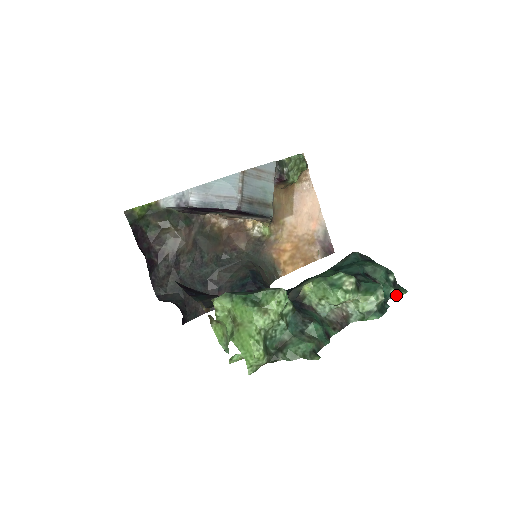
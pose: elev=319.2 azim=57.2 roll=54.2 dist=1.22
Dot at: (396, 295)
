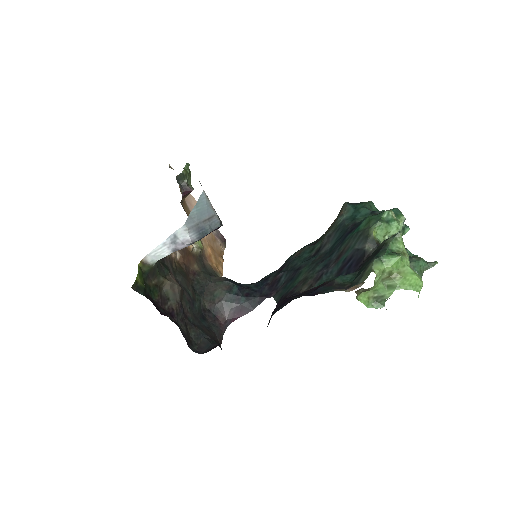
Dot at: occluded
